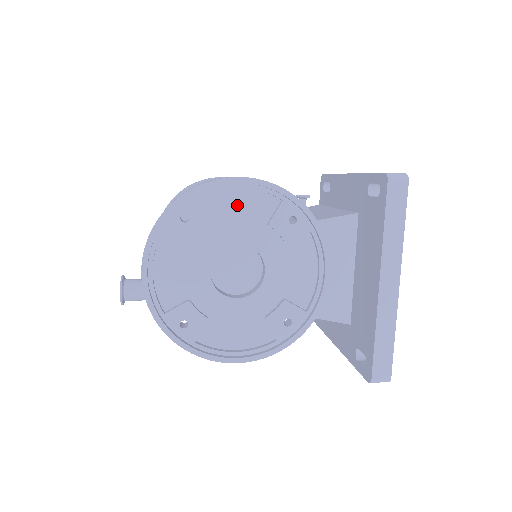
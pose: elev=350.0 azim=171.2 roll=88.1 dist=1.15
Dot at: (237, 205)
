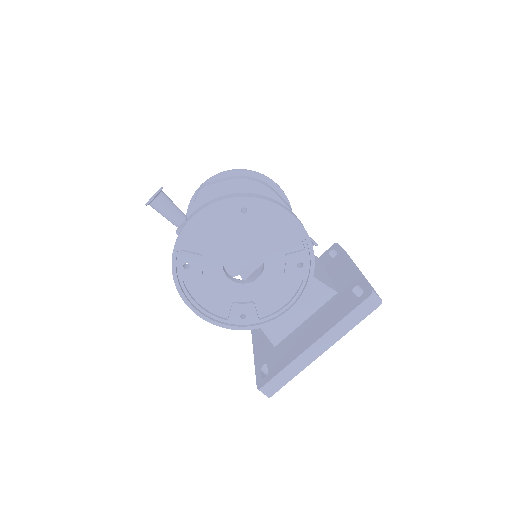
Dot at: (279, 229)
